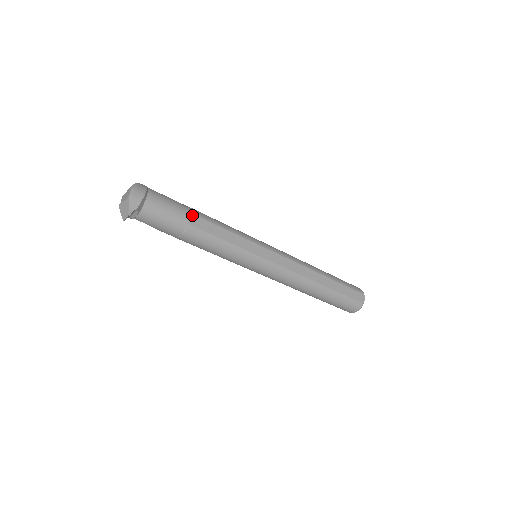
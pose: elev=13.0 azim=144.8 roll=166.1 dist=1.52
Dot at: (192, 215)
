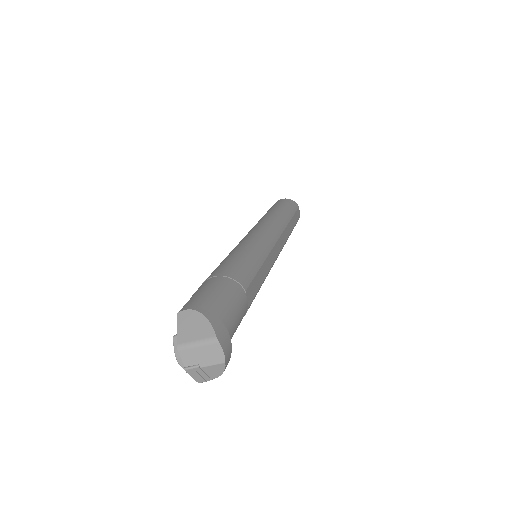
Dot at: (246, 293)
